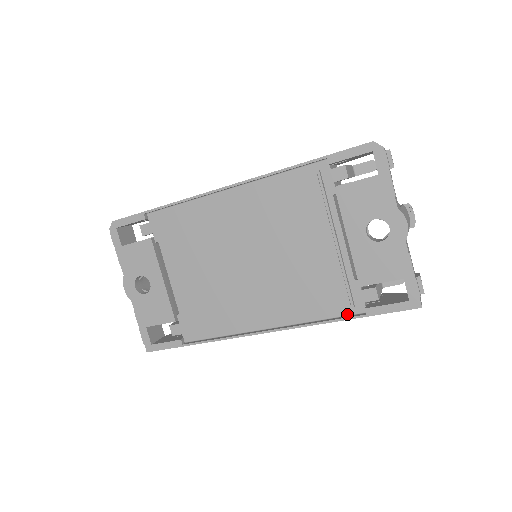
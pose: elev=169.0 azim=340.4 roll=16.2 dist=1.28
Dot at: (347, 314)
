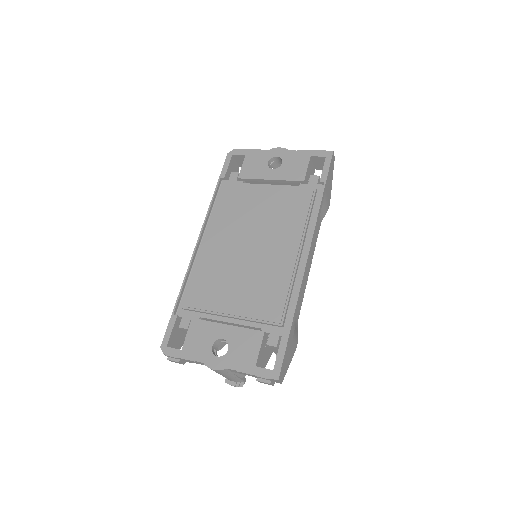
Dot at: (320, 197)
